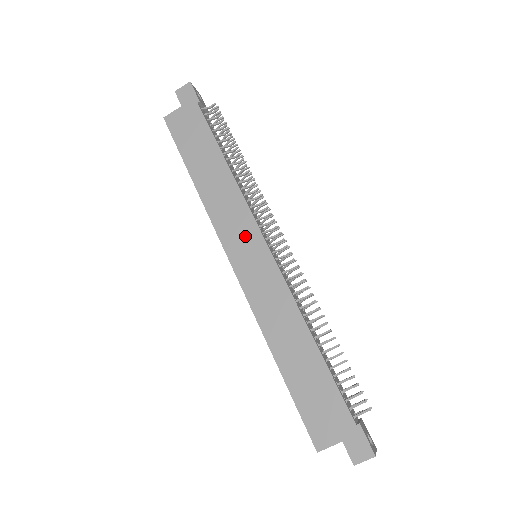
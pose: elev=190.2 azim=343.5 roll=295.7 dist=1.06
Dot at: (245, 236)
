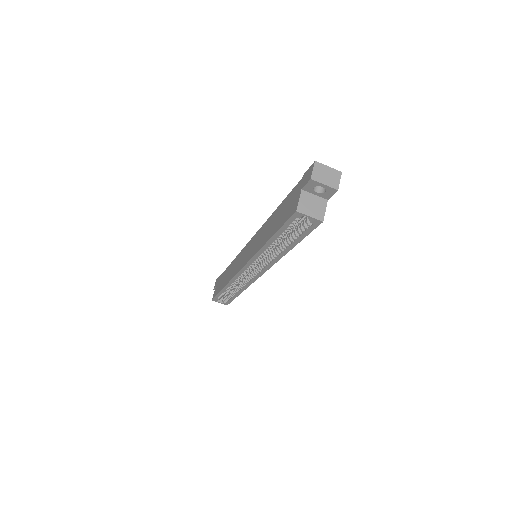
Dot at: (242, 256)
